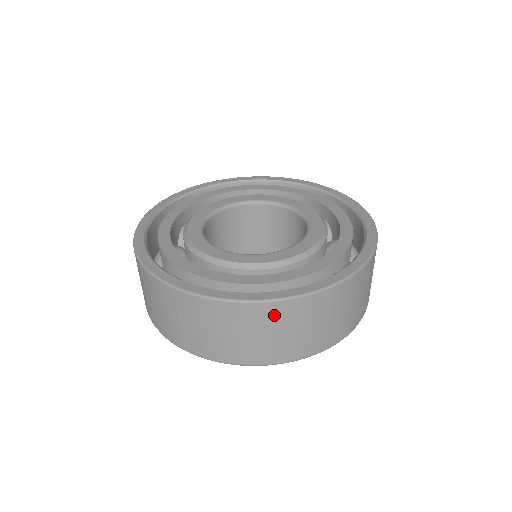
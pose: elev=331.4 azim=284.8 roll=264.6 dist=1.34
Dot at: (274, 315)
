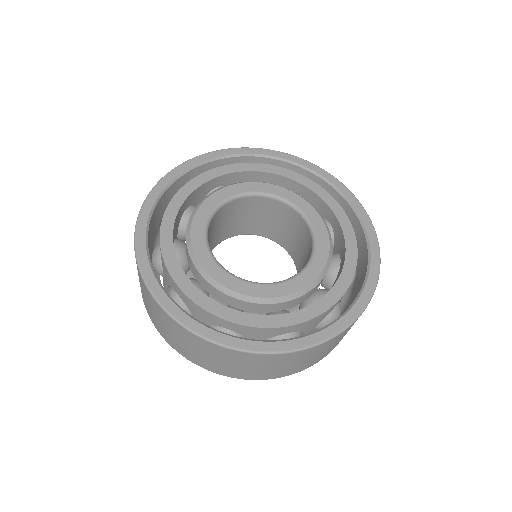
Dot at: (271, 360)
